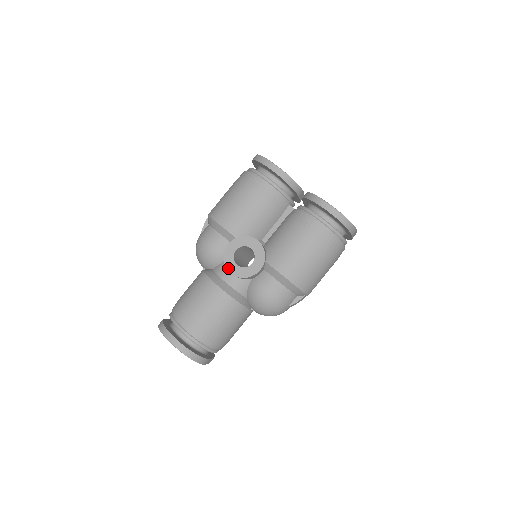
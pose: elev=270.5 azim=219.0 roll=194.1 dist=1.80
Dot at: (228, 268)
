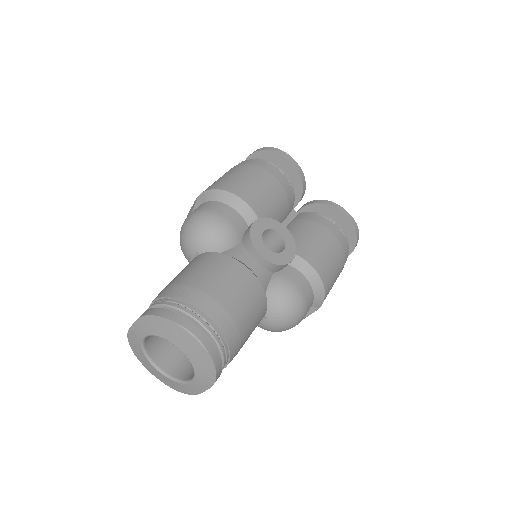
Dot at: (257, 249)
